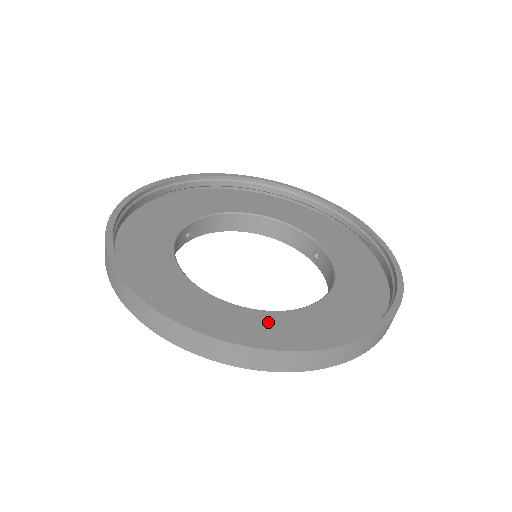
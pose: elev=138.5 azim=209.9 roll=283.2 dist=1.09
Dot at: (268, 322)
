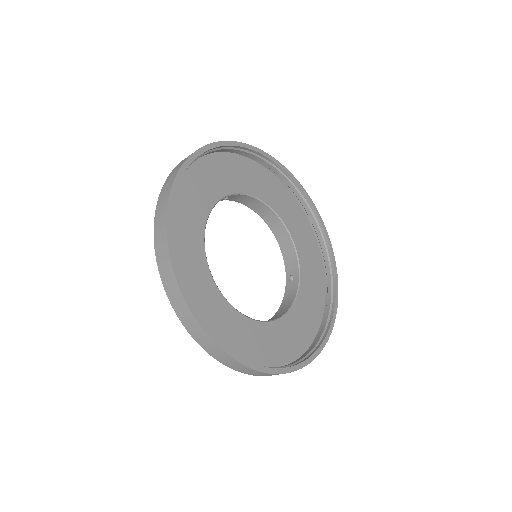
Dot at: (229, 317)
